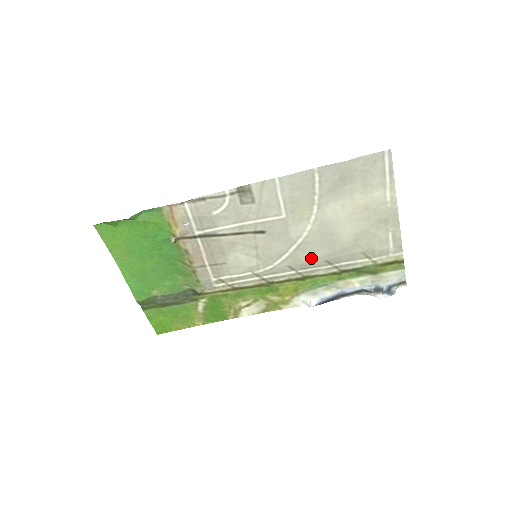
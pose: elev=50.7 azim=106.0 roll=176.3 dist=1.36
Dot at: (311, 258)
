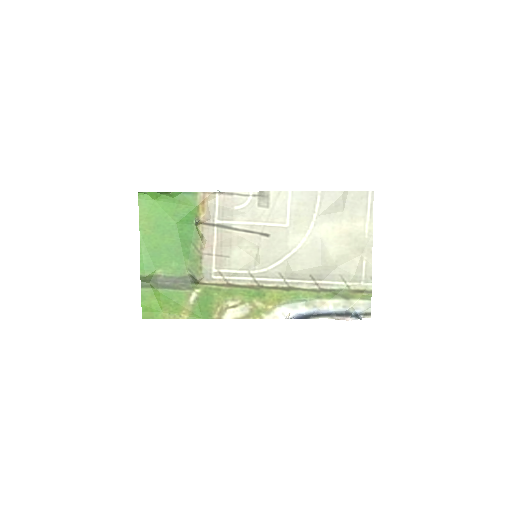
Dot at: (299, 269)
